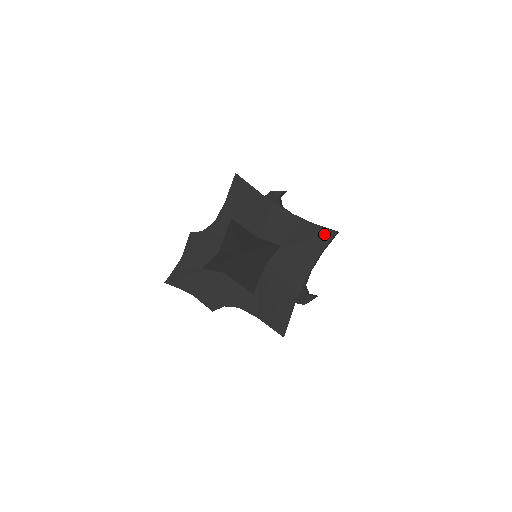
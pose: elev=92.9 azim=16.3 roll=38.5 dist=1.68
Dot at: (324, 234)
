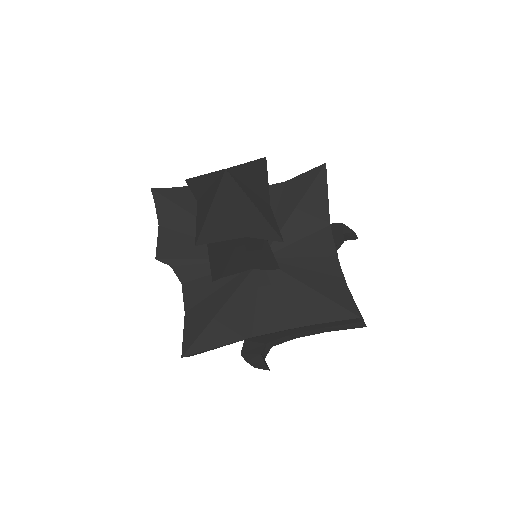
Dot at: (347, 307)
